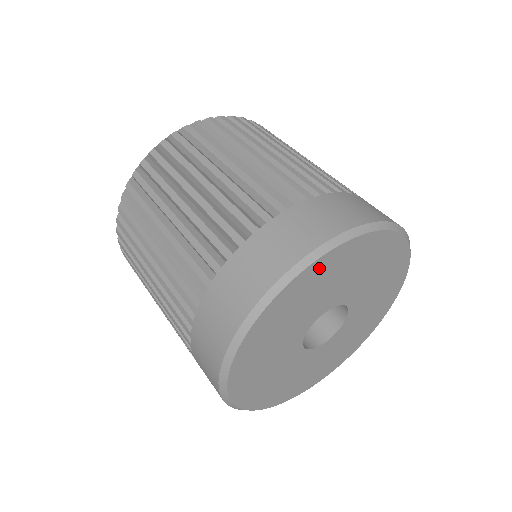
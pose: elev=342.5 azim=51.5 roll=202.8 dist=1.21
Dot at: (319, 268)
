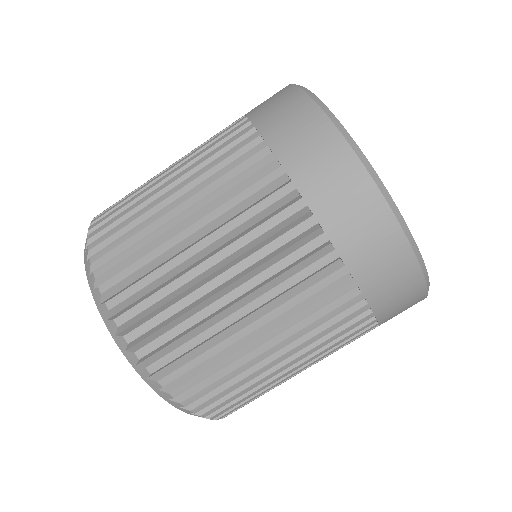
Dot at: occluded
